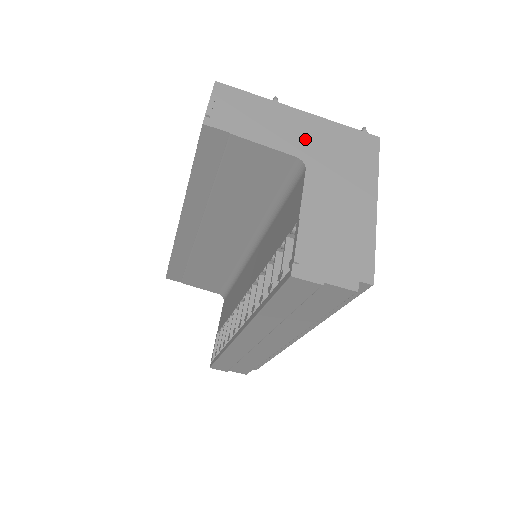
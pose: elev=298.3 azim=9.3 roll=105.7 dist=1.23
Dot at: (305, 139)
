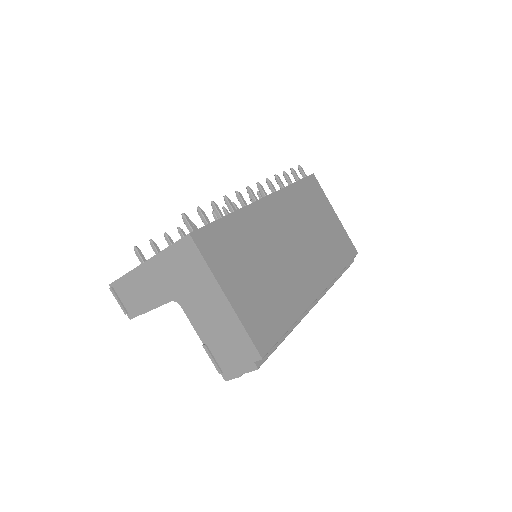
Dot at: (164, 283)
